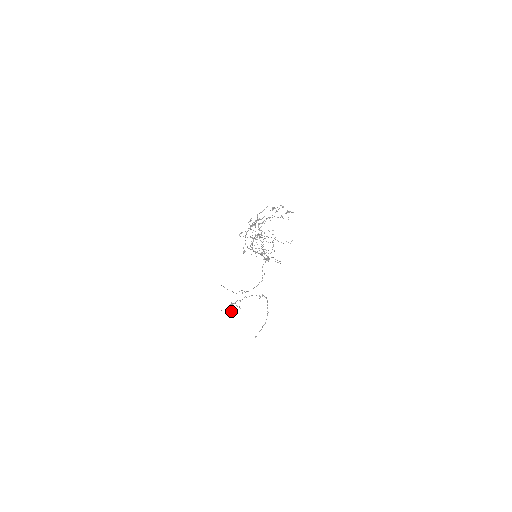
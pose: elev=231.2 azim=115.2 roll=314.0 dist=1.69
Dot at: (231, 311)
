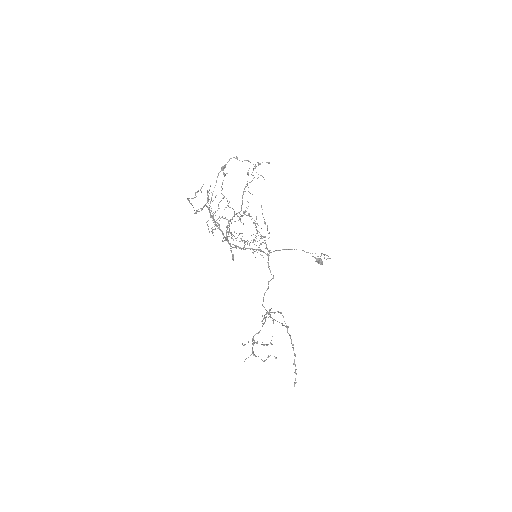
Dot at: occluded
